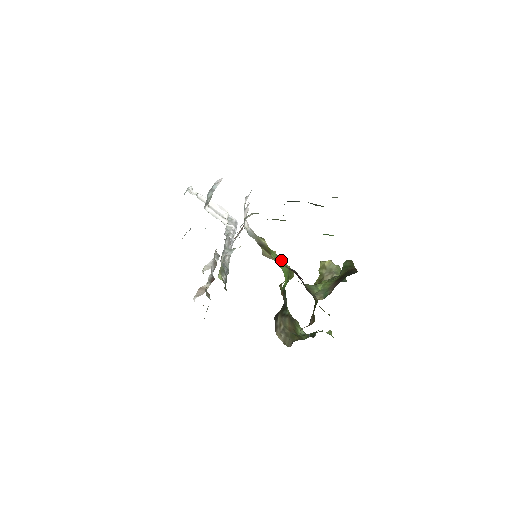
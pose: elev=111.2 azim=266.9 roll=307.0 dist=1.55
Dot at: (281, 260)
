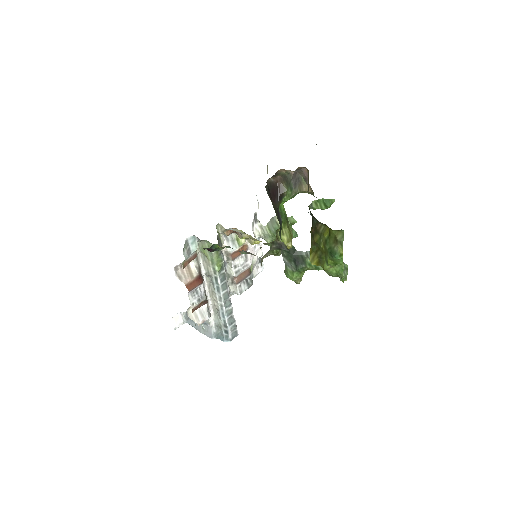
Dot at: occluded
